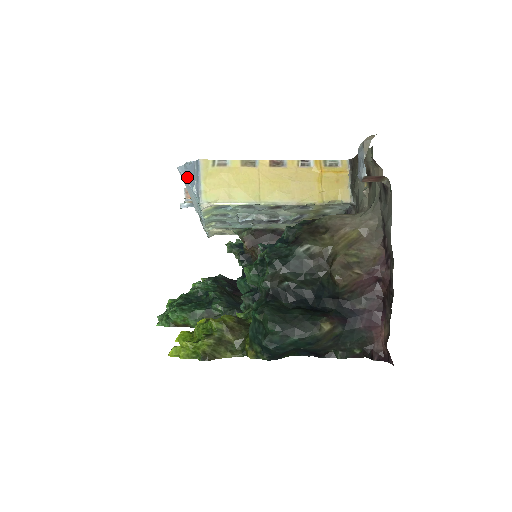
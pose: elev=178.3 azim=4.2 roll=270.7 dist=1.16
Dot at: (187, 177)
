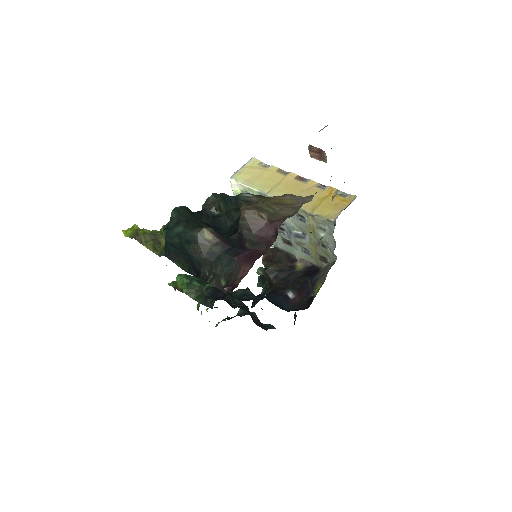
Dot at: occluded
